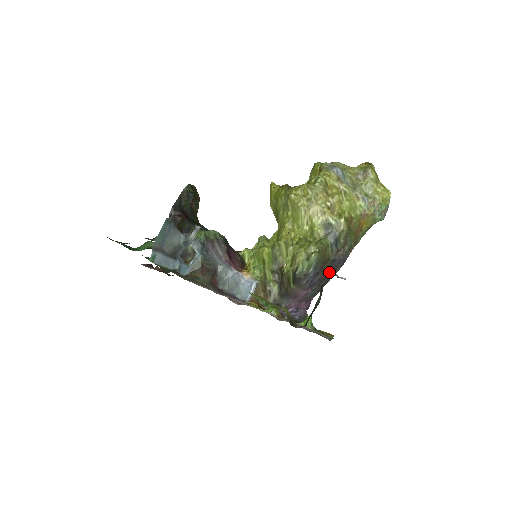
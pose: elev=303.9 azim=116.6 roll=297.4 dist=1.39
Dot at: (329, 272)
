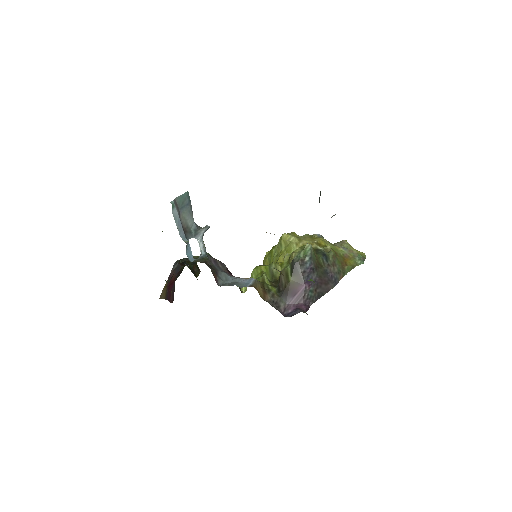
Dot at: occluded
